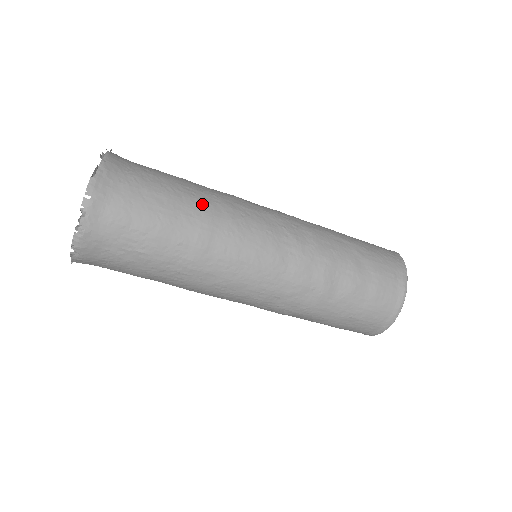
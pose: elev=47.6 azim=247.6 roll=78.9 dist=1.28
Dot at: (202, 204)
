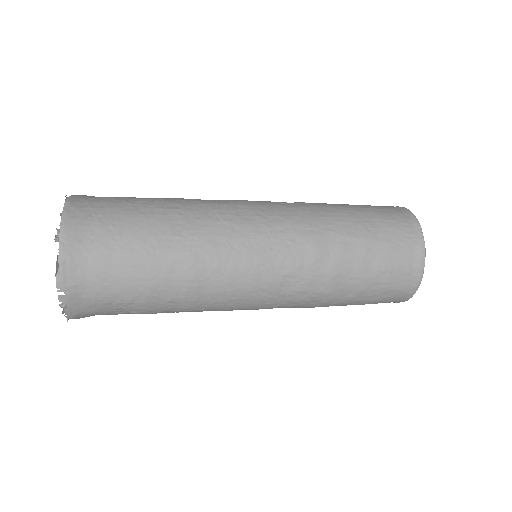
Dot at: (181, 258)
